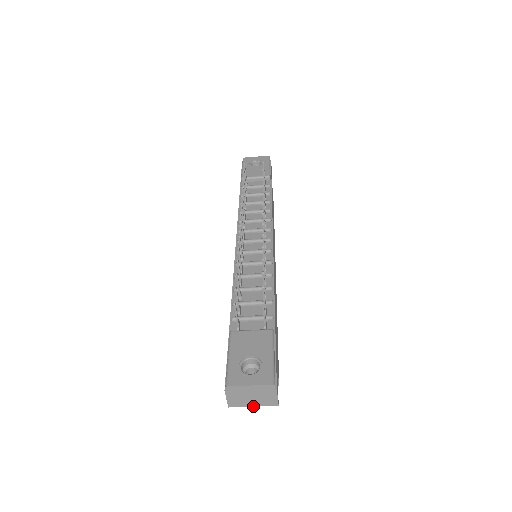
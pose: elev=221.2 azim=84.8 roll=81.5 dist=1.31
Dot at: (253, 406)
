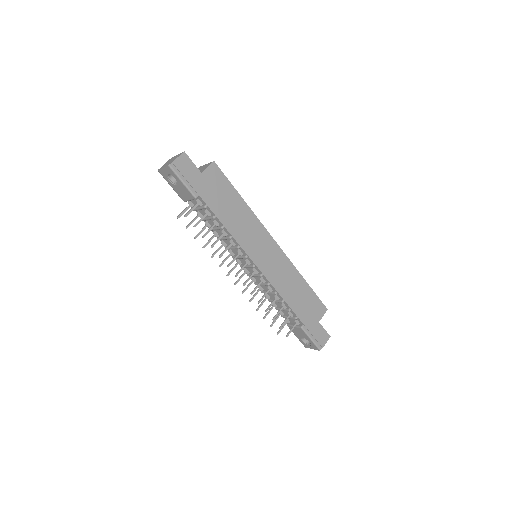
Dot at: occluded
